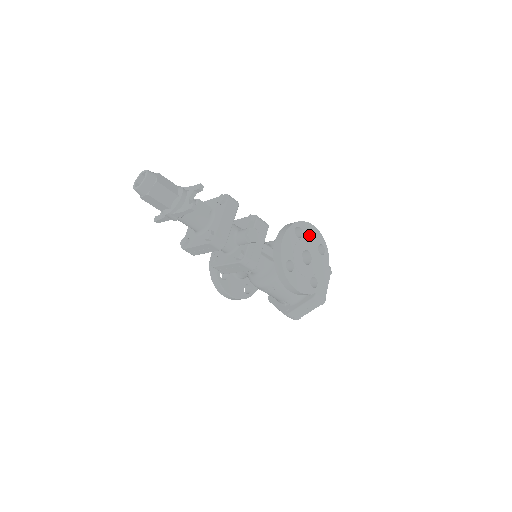
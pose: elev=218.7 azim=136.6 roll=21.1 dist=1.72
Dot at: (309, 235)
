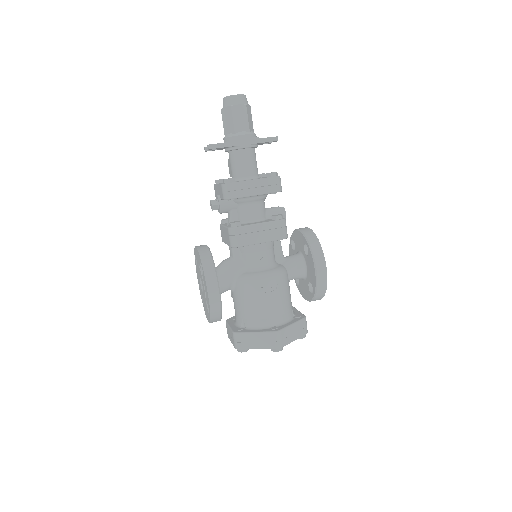
Dot at: occluded
